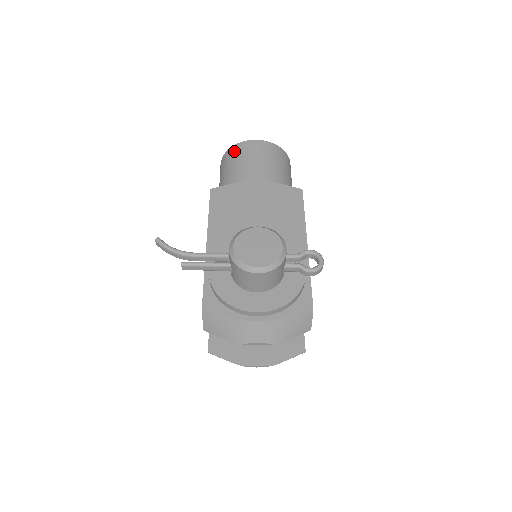
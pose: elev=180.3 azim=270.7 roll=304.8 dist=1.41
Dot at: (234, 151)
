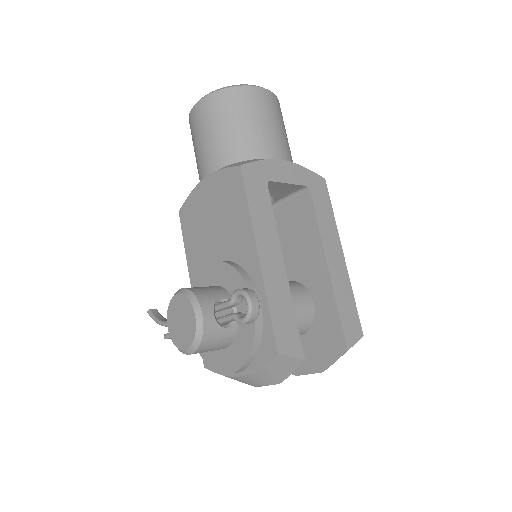
Dot at: occluded
